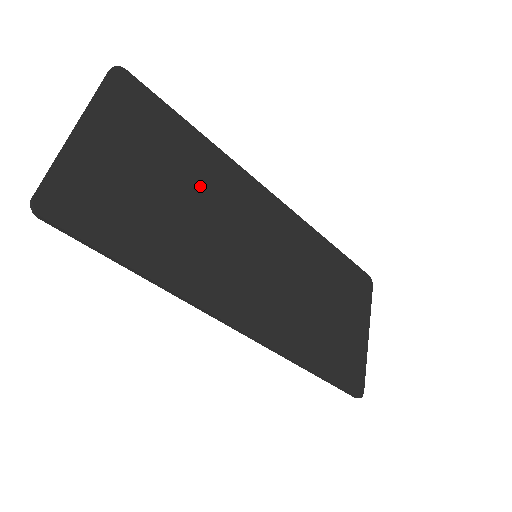
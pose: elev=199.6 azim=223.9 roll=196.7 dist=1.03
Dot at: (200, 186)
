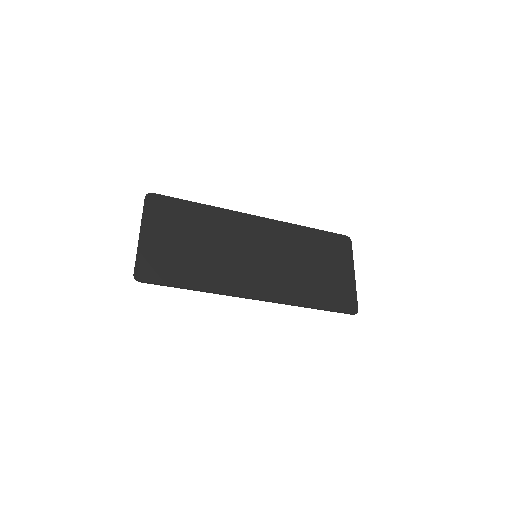
Dot at: (210, 233)
